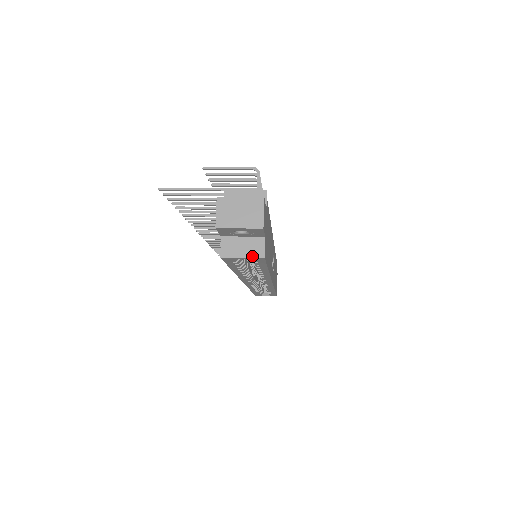
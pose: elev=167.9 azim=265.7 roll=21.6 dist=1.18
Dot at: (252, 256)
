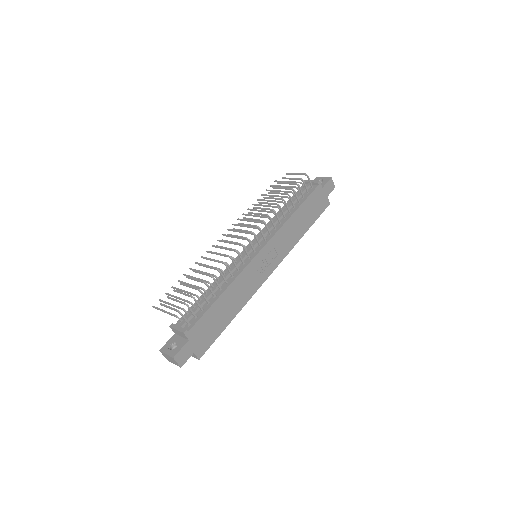
Dot at: (194, 357)
